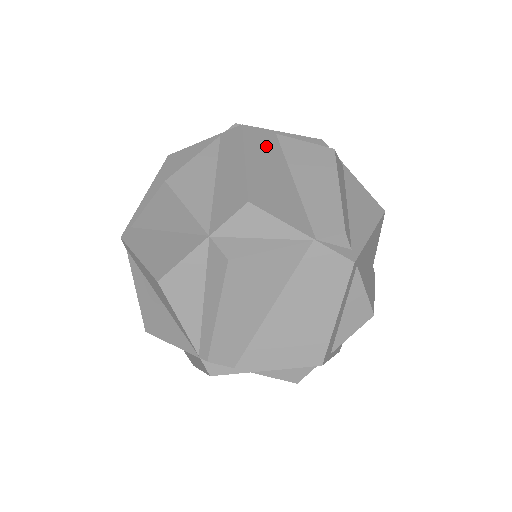
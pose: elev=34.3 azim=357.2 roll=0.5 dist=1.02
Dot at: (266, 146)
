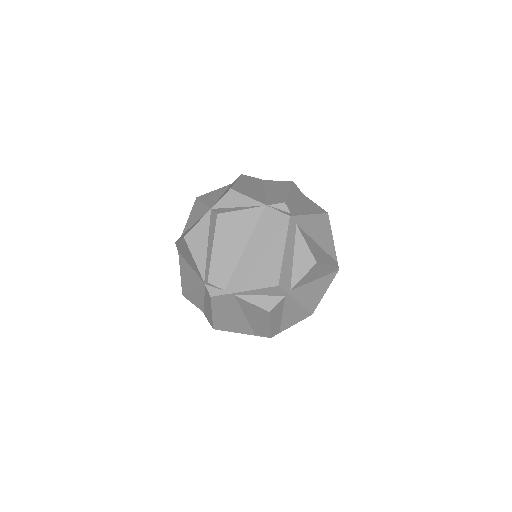
Dot at: (253, 181)
